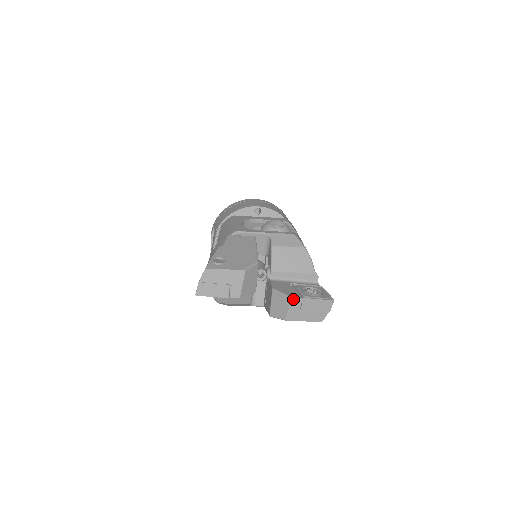
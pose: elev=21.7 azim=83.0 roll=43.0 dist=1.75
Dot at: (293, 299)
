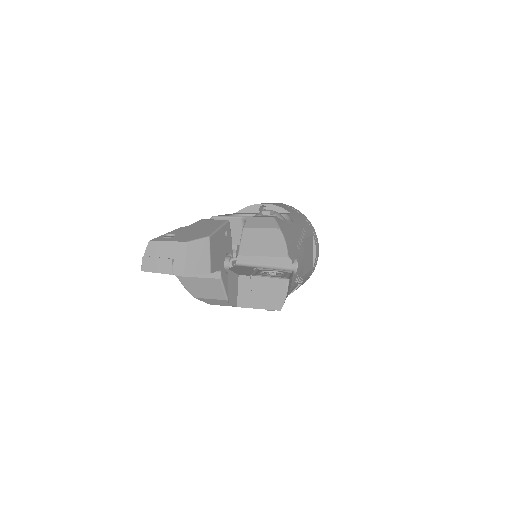
Dot at: (240, 277)
